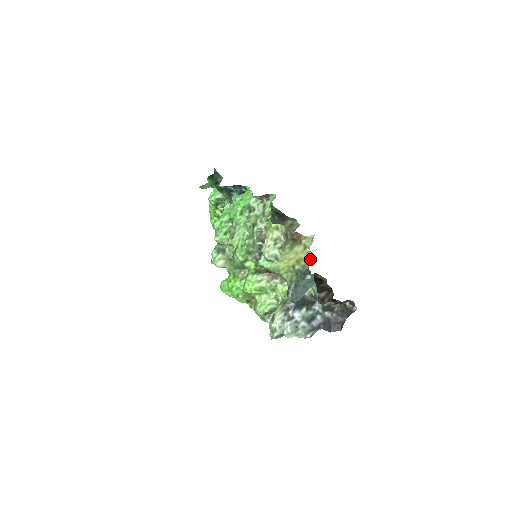
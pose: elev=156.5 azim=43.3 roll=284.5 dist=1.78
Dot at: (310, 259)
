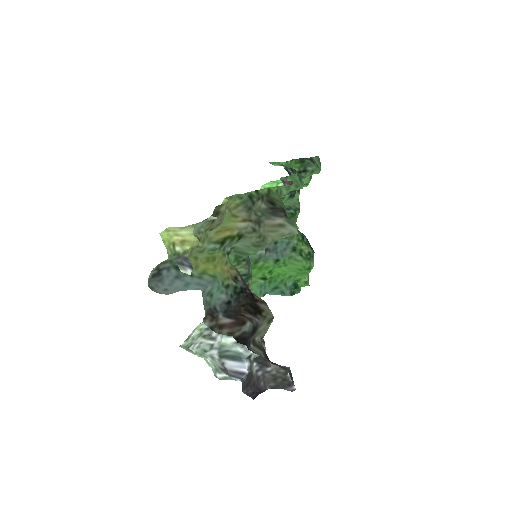
Dot at: (195, 246)
